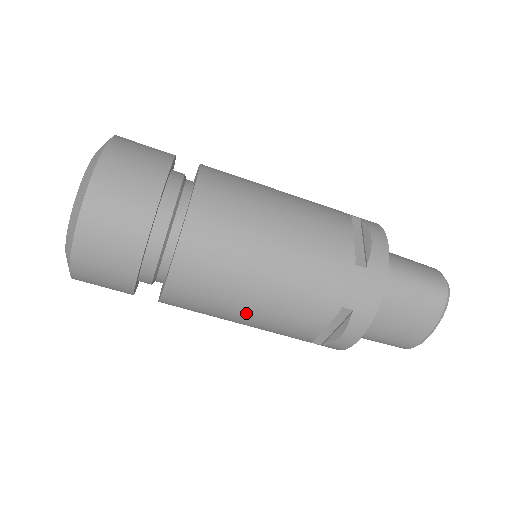
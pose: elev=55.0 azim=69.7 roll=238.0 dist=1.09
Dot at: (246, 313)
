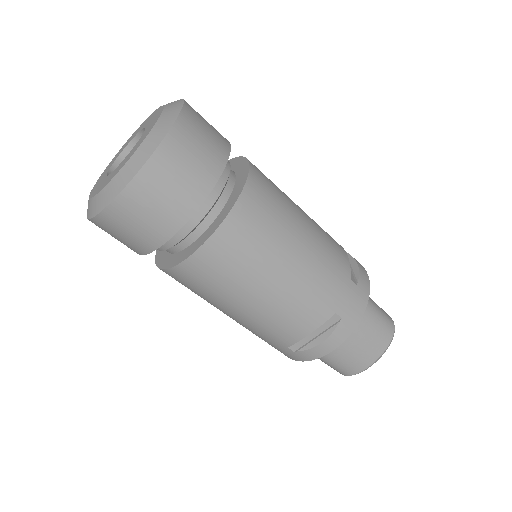
Dot at: (256, 298)
